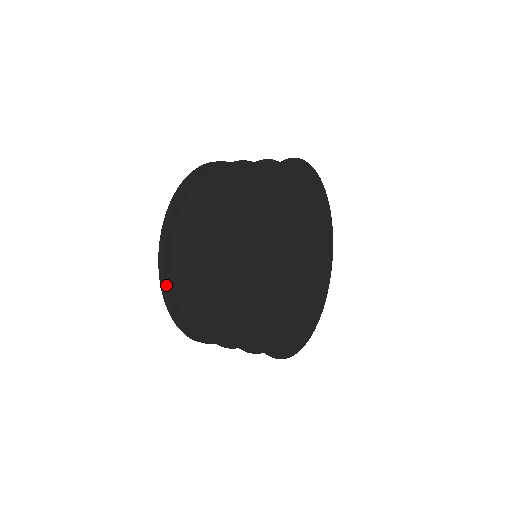
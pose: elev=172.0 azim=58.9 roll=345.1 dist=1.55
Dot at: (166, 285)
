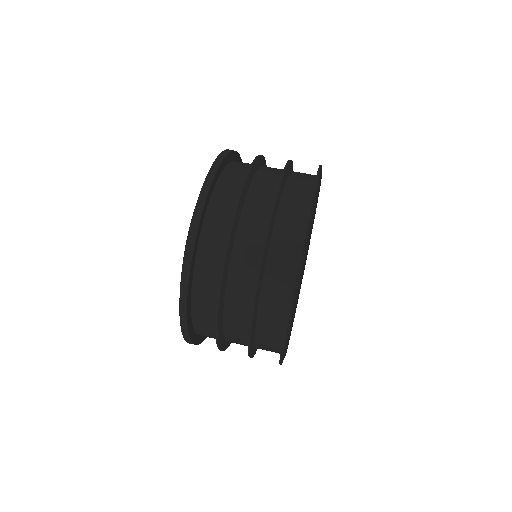
Dot at: occluded
